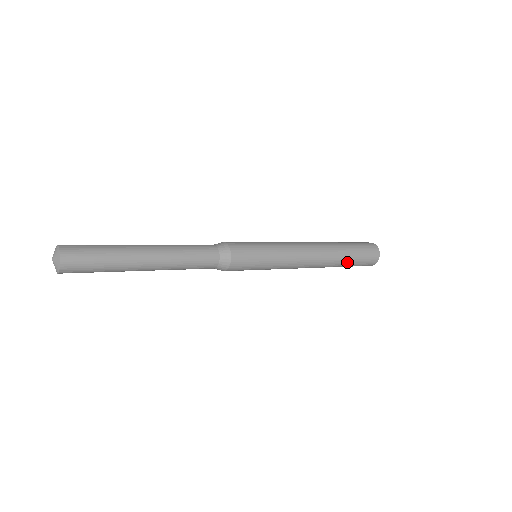
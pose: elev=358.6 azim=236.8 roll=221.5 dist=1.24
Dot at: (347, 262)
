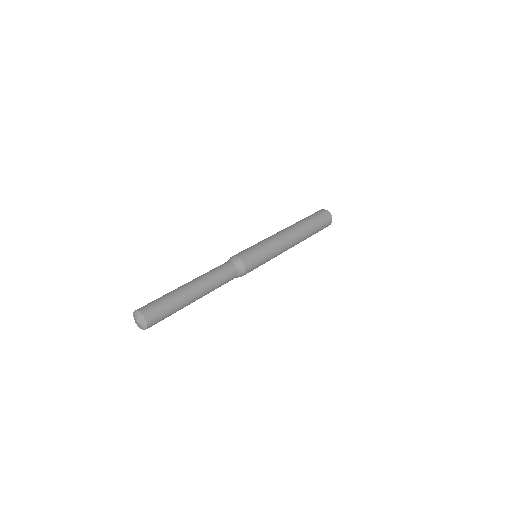
Dot at: occluded
